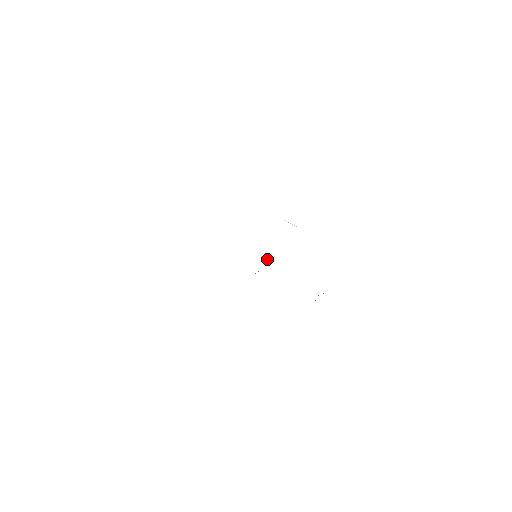
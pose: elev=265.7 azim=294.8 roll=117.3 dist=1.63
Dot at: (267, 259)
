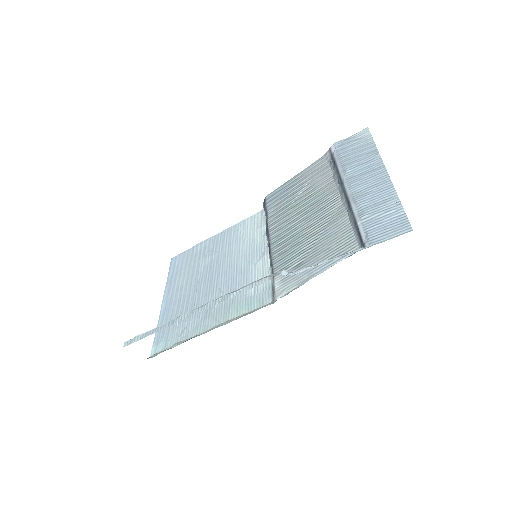
Dot at: (271, 267)
